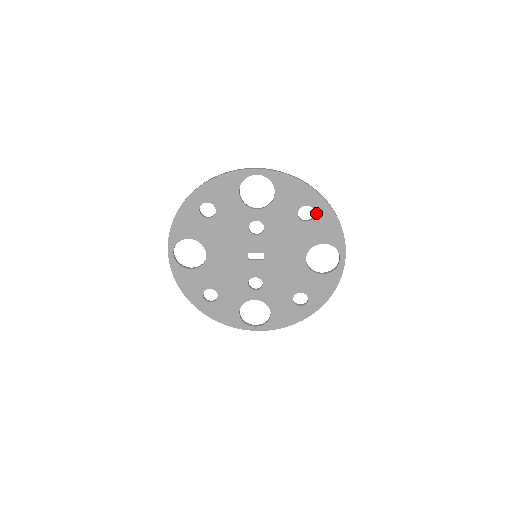
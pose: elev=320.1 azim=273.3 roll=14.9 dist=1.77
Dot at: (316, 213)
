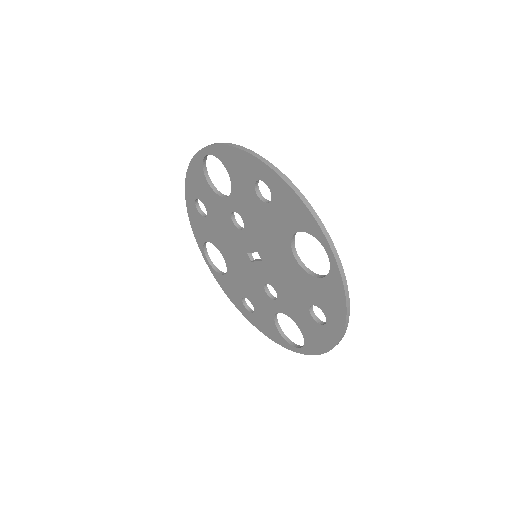
Dot at: (271, 188)
